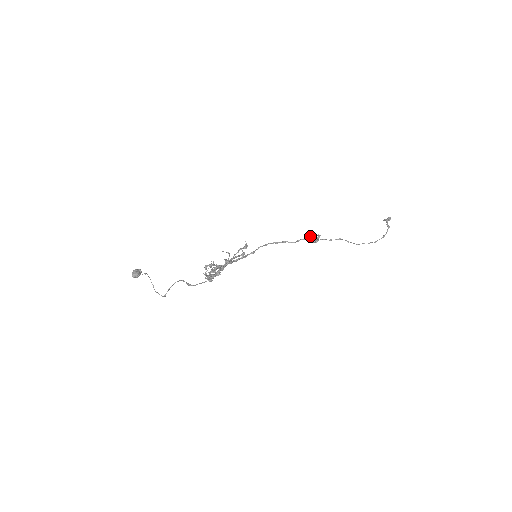
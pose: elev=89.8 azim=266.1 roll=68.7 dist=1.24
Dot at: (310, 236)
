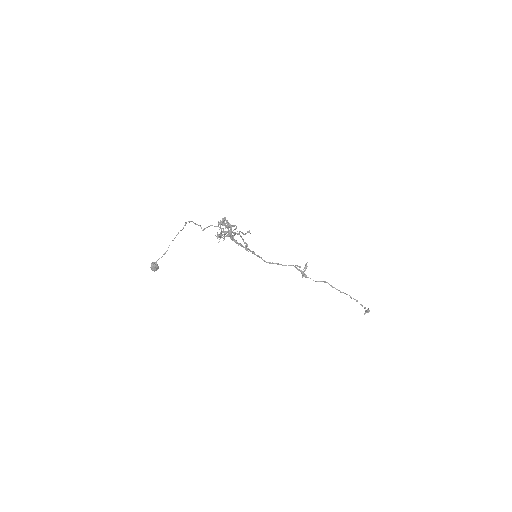
Dot at: (299, 266)
